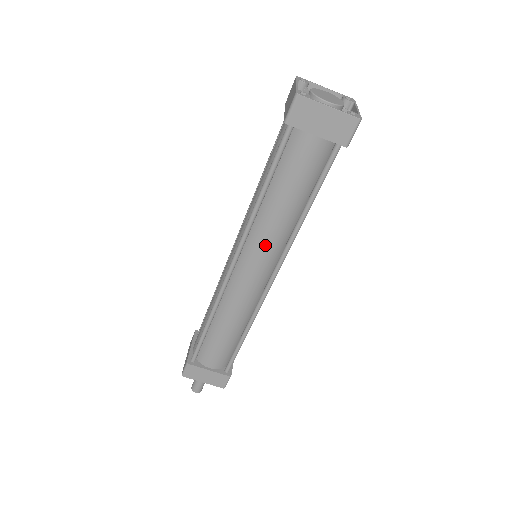
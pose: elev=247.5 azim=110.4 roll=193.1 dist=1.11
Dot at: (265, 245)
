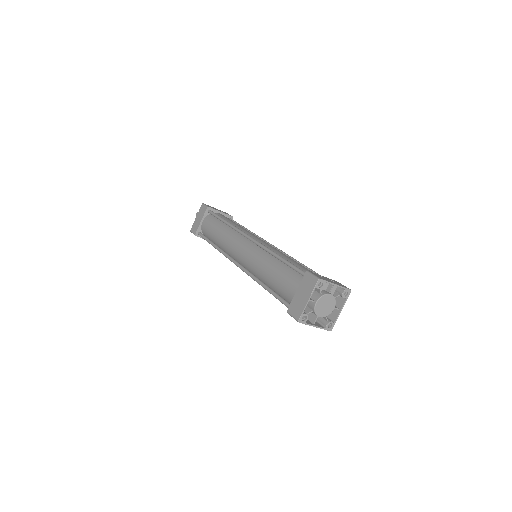
Dot at: occluded
